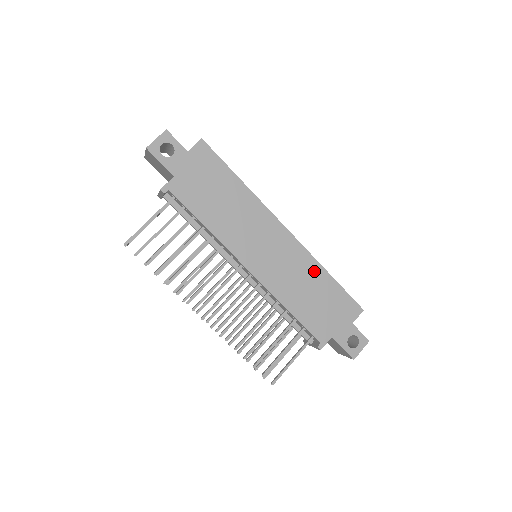
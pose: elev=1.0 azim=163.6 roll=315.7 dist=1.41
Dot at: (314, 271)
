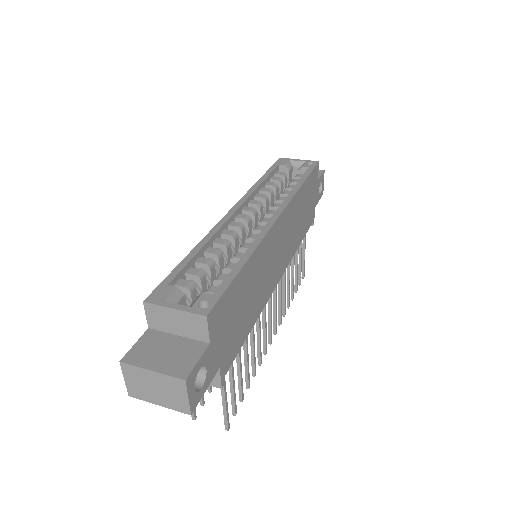
Dot at: (298, 201)
